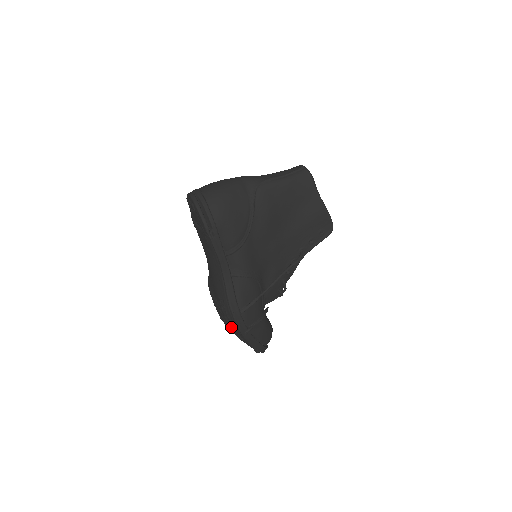
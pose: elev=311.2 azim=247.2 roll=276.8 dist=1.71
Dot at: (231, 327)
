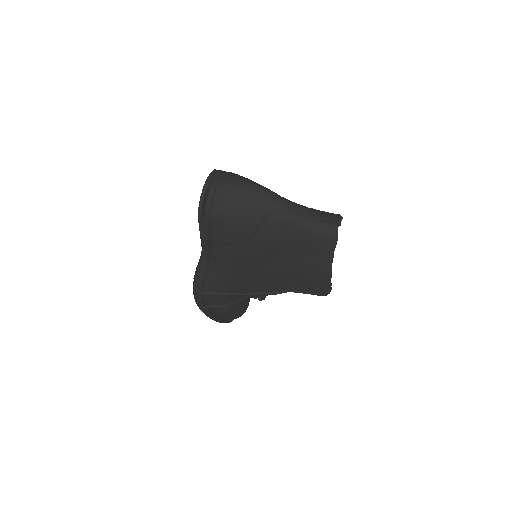
Dot at: occluded
